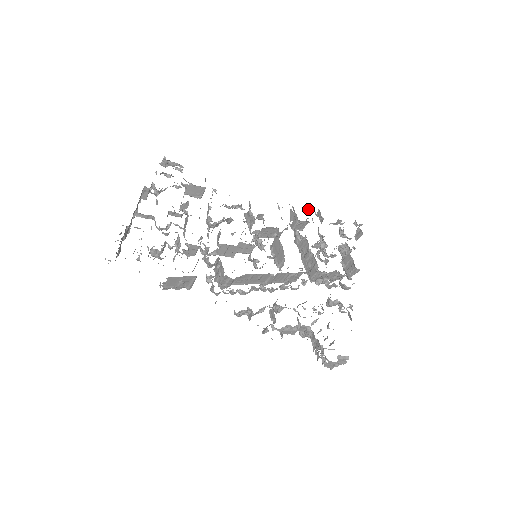
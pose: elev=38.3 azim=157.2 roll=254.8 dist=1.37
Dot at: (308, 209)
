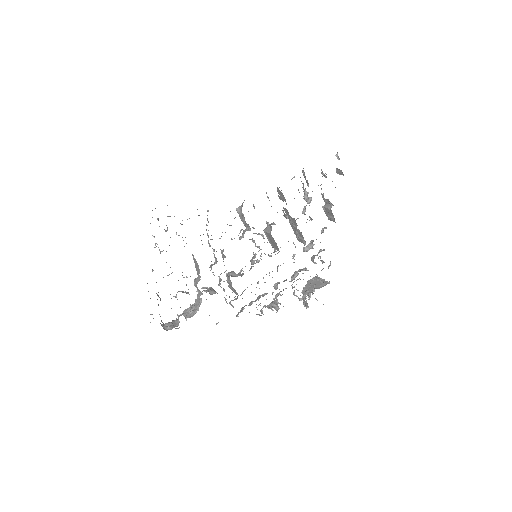
Dot at: occluded
